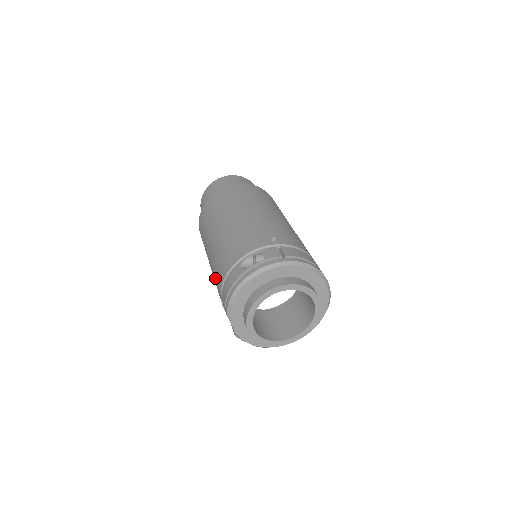
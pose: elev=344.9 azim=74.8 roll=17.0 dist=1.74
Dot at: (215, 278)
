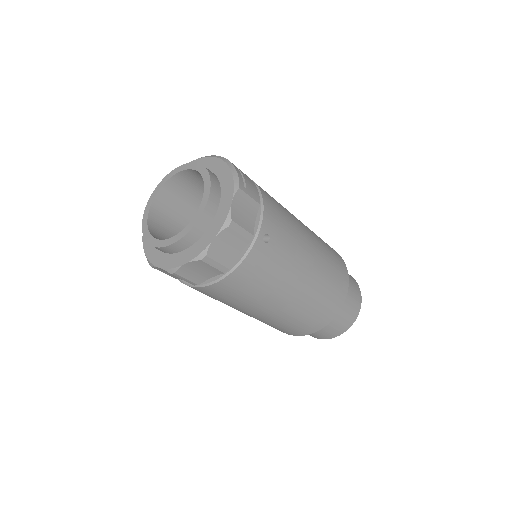
Dot at: occluded
